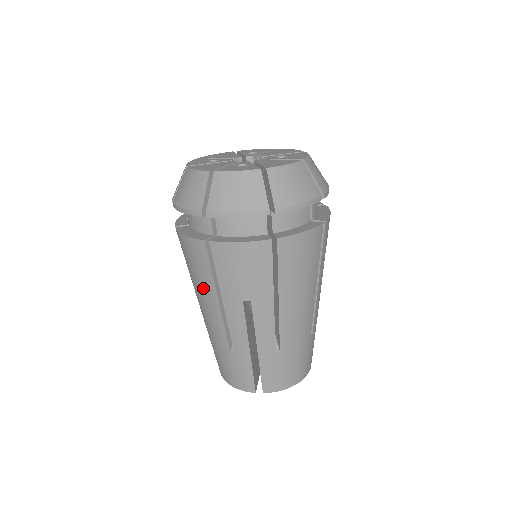
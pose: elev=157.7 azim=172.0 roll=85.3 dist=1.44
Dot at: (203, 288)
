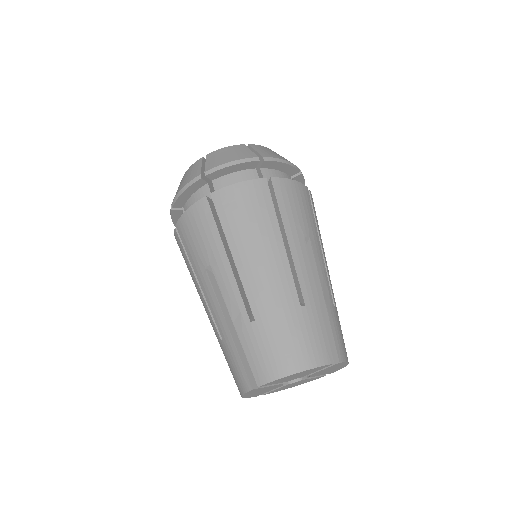
Dot at: (193, 281)
